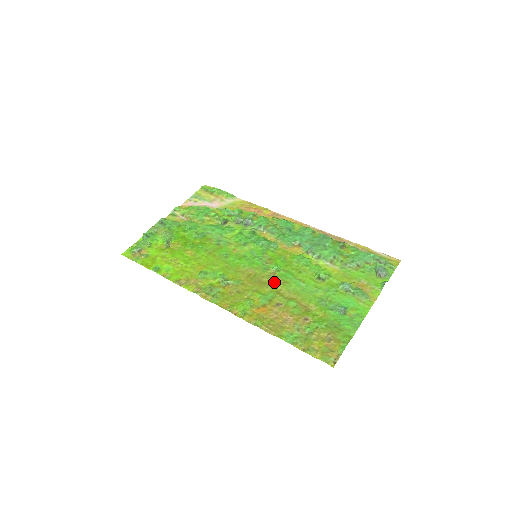
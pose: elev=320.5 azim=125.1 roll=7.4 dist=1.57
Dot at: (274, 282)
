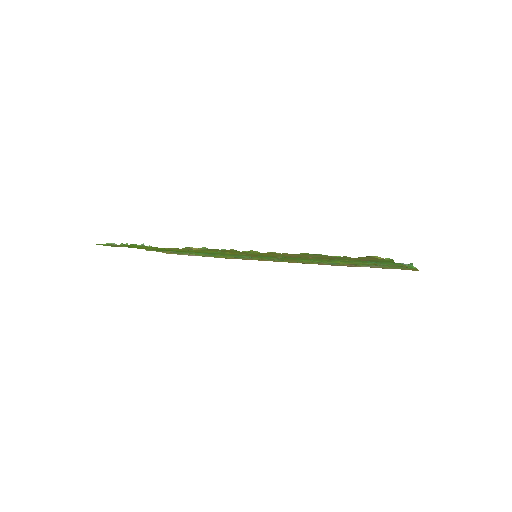
Dot at: occluded
